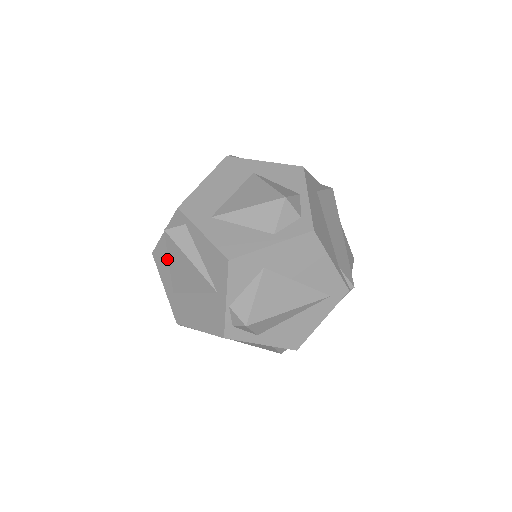
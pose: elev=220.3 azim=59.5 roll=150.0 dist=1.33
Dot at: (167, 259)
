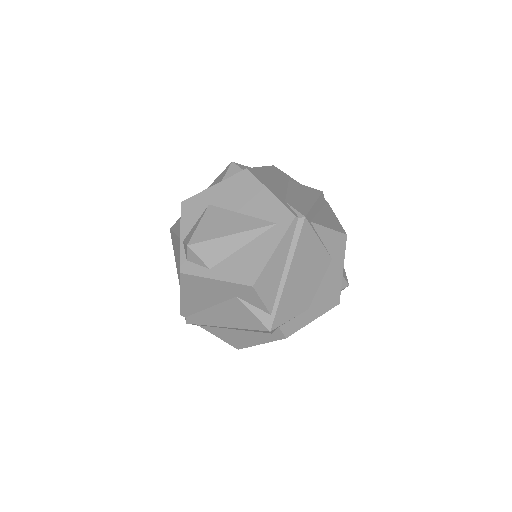
Dot at: occluded
